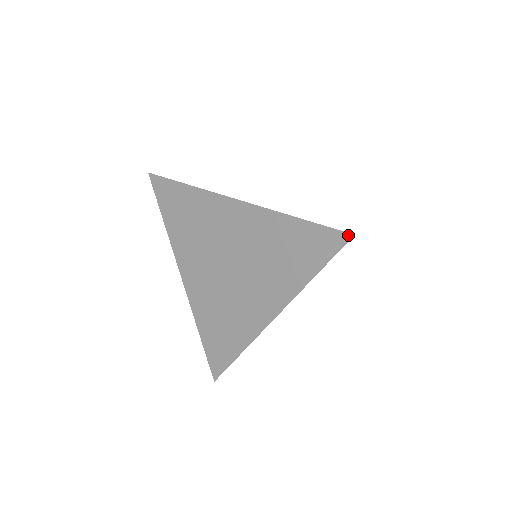
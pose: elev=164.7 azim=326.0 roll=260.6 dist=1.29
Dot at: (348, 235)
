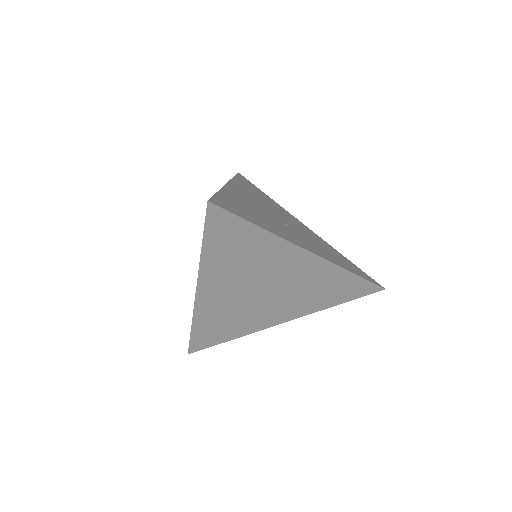
Dot at: (382, 289)
